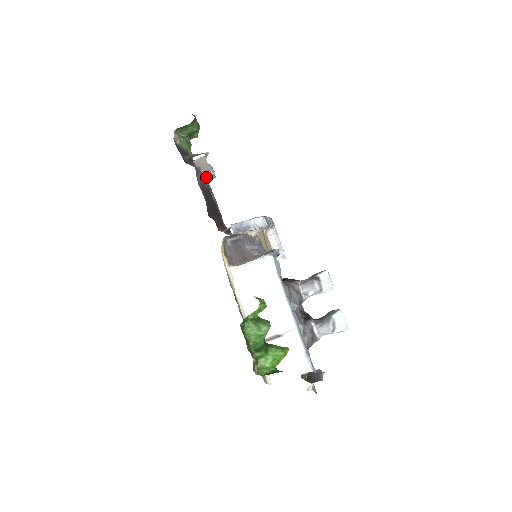
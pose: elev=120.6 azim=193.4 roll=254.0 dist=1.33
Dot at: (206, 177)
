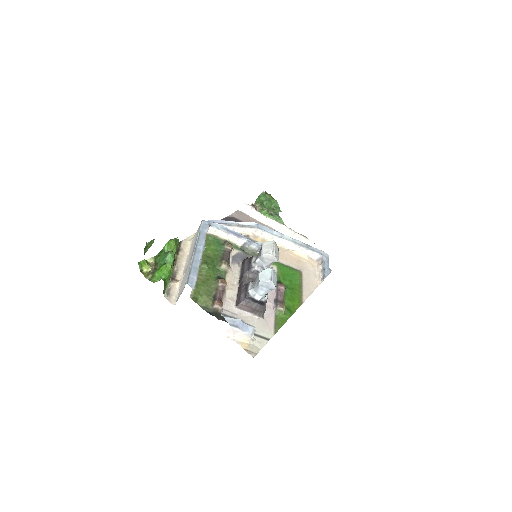
Dot at: occluded
